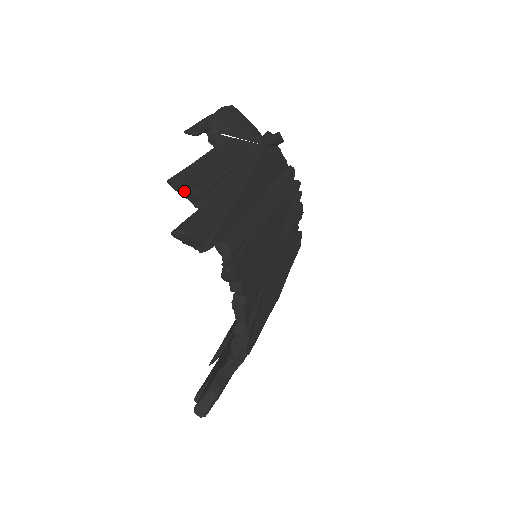
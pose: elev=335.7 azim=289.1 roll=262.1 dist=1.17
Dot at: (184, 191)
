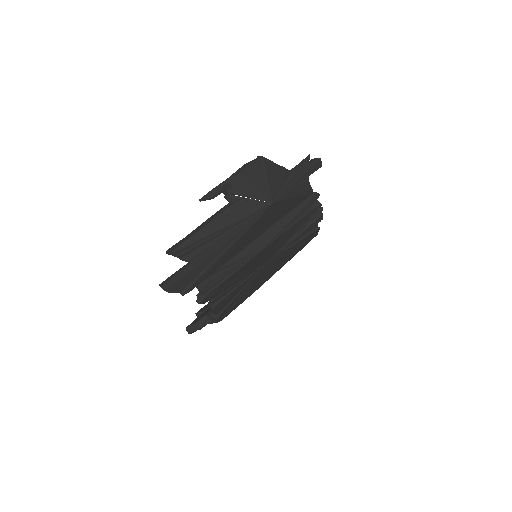
Dot at: (177, 257)
